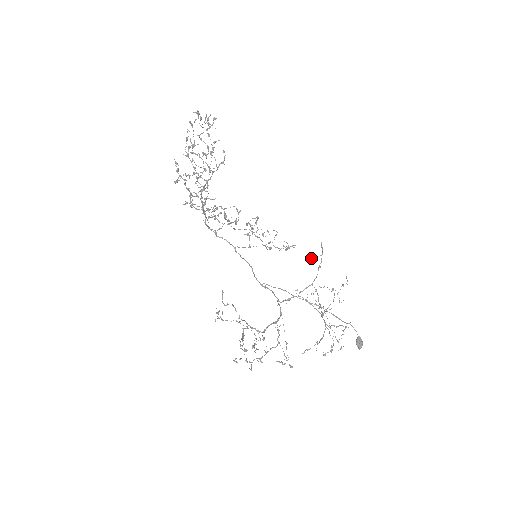
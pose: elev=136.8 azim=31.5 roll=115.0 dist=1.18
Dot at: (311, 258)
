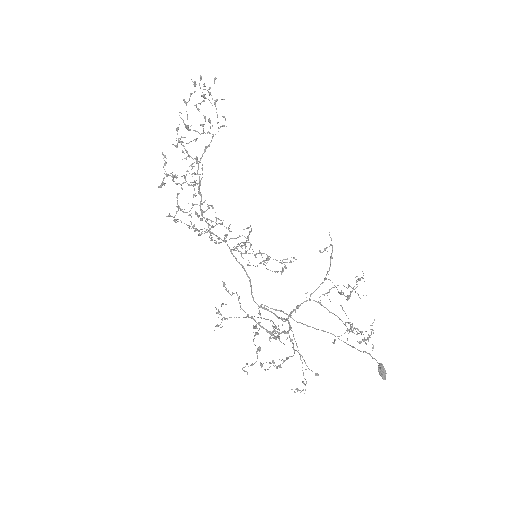
Dot at: (319, 251)
